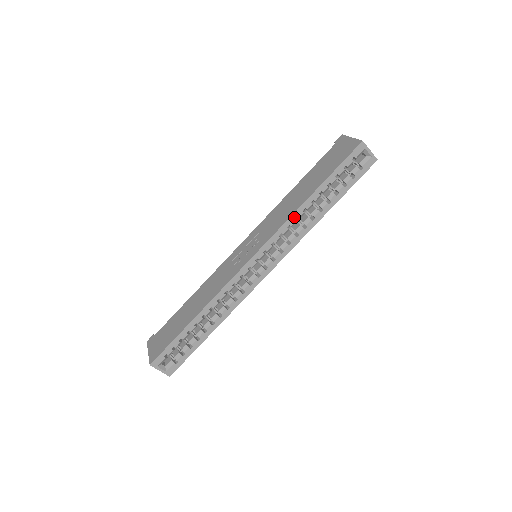
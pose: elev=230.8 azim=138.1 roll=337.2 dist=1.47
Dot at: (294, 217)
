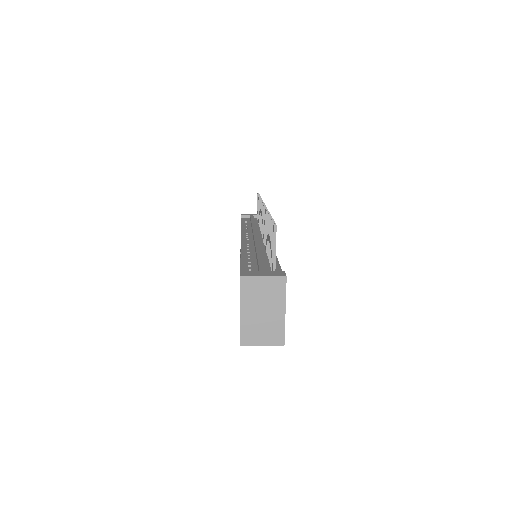
Dot at: occluded
